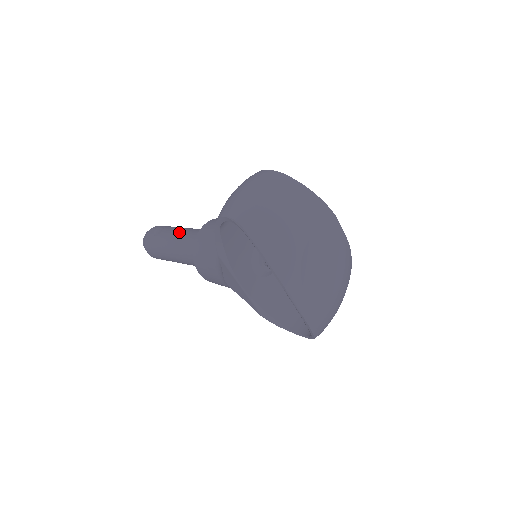
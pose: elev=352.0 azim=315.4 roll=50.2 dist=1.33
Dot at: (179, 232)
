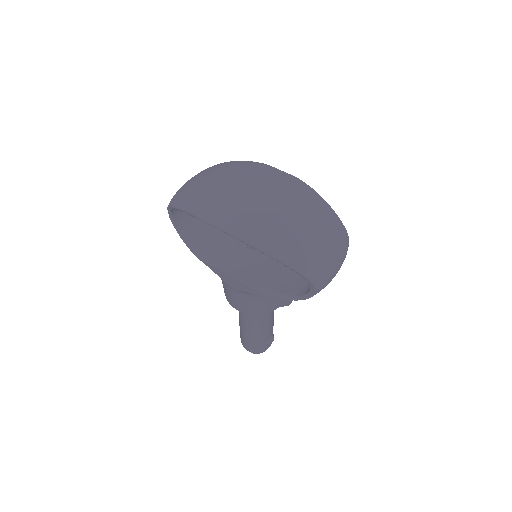
Dot at: occluded
